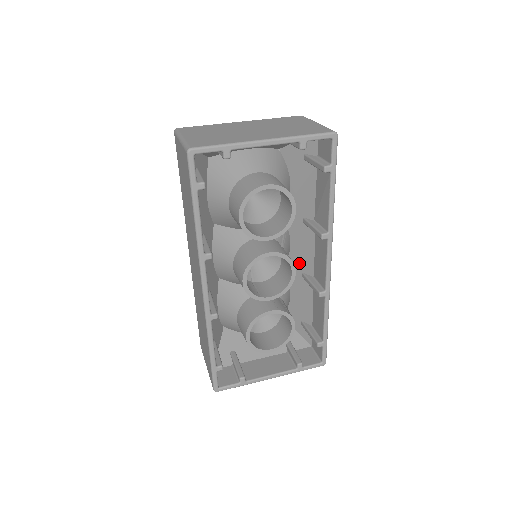
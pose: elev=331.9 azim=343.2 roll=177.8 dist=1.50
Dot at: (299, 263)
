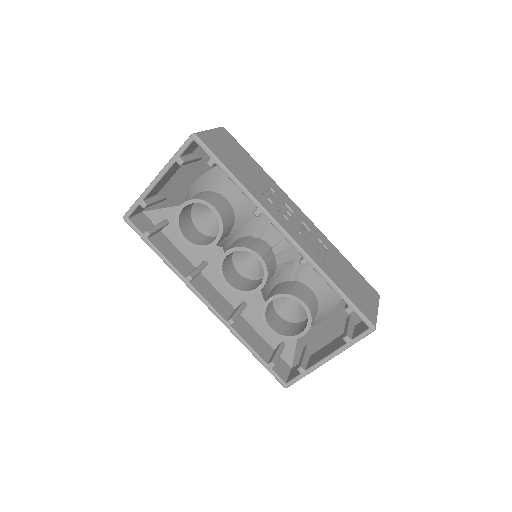
Dot at: occluded
